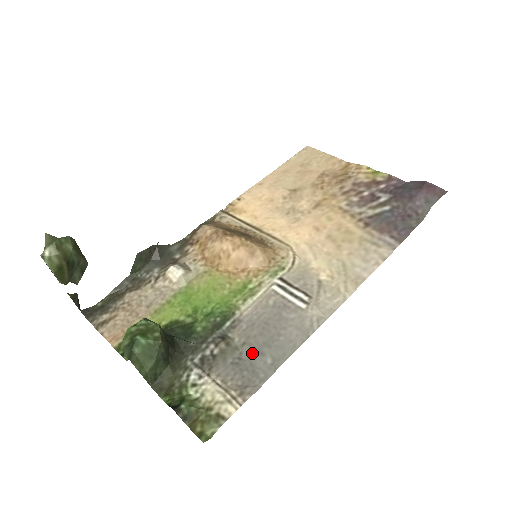
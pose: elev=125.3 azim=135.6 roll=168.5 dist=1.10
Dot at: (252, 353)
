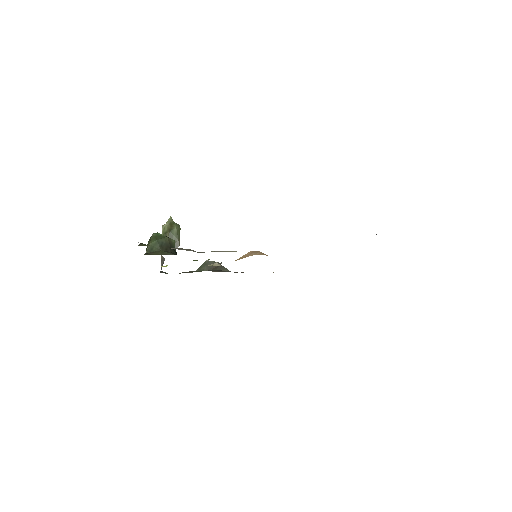
Dot at: occluded
